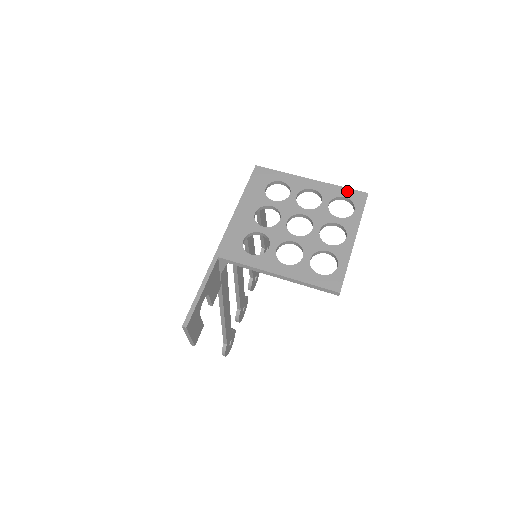
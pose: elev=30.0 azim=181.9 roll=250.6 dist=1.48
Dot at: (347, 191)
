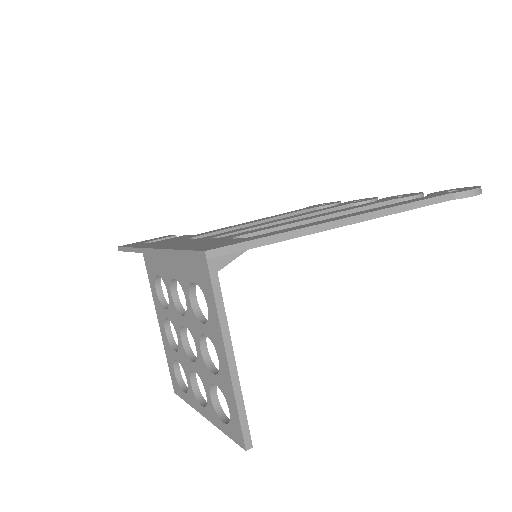
Dot at: (235, 416)
